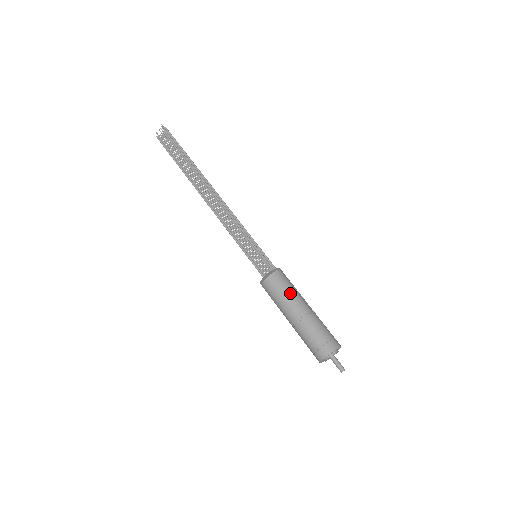
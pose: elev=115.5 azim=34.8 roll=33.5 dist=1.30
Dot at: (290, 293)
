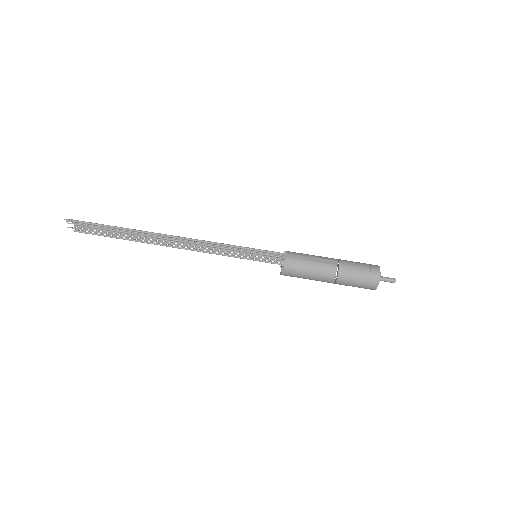
Dot at: (311, 269)
